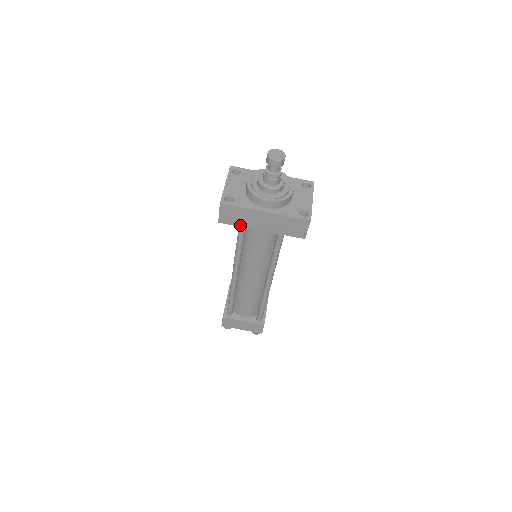
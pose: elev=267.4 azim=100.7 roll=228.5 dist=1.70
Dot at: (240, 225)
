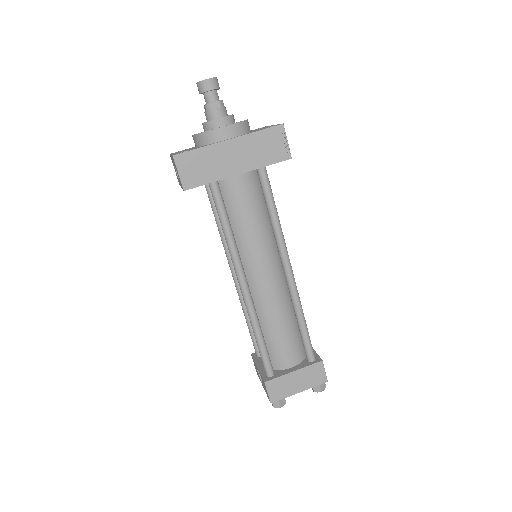
Dot at: (210, 180)
